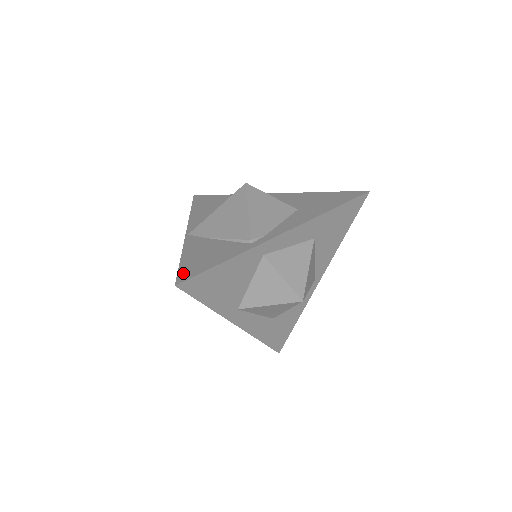
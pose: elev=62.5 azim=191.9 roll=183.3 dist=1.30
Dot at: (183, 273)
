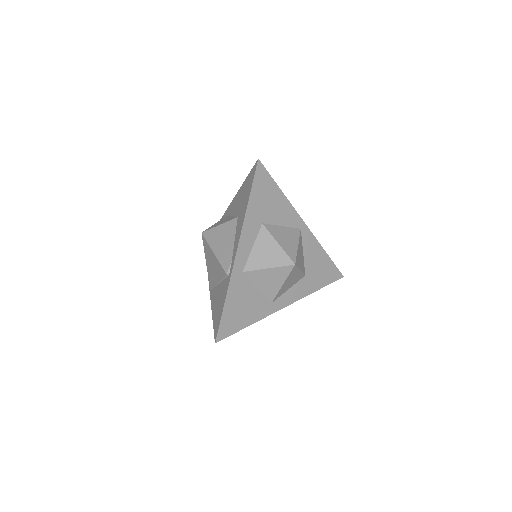
Dot at: (215, 330)
